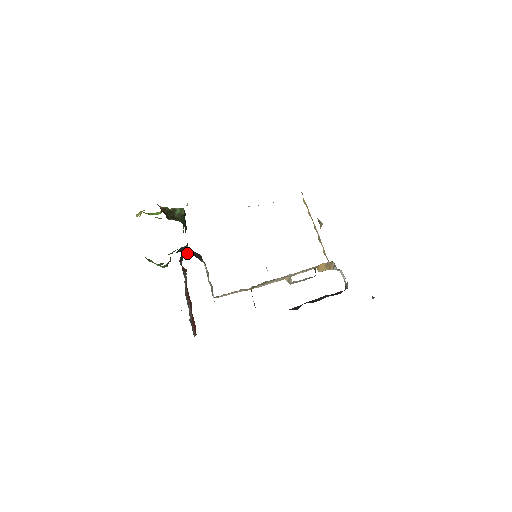
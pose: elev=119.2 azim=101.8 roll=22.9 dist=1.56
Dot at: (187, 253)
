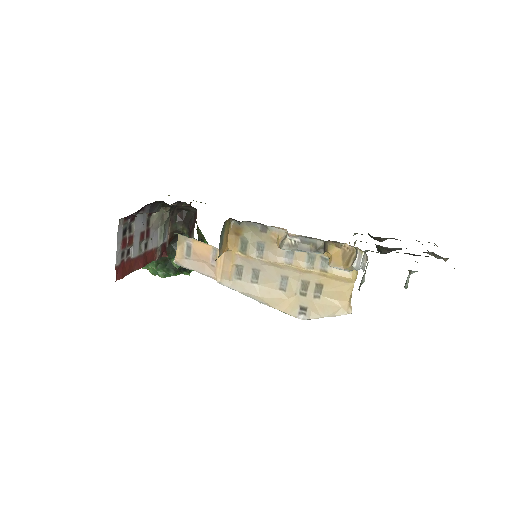
Dot at: (185, 214)
